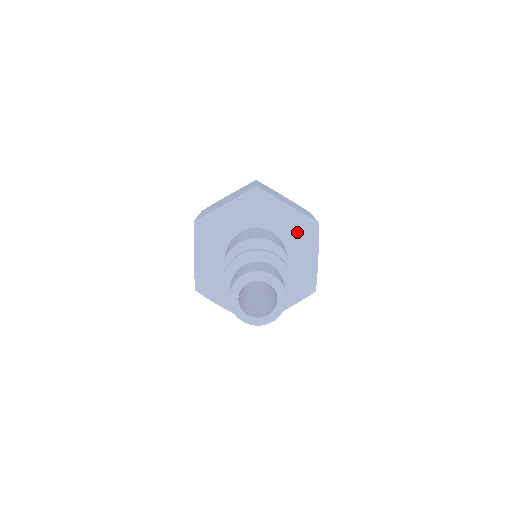
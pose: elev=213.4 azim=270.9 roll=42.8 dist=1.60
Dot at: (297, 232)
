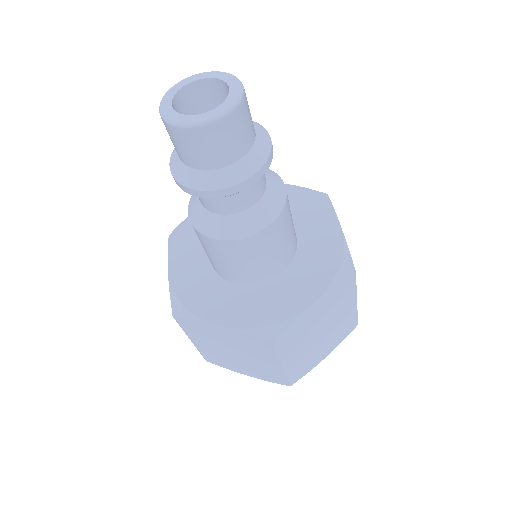
Dot at: (300, 205)
